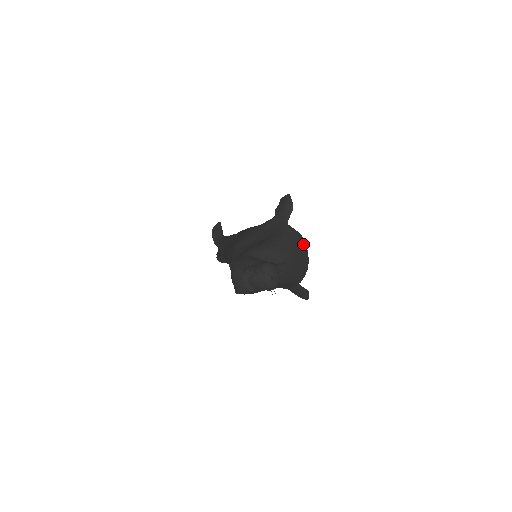
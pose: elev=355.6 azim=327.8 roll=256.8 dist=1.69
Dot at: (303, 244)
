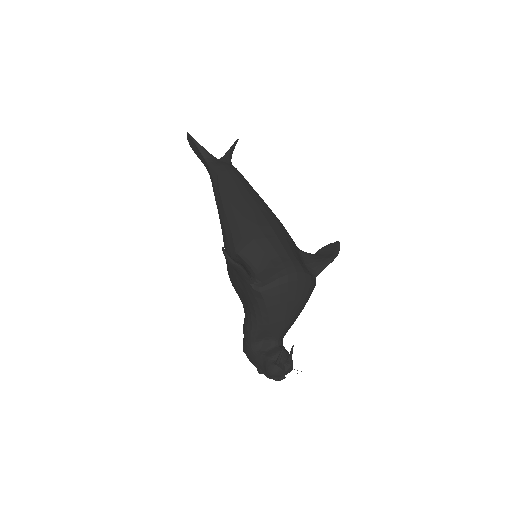
Dot at: (286, 290)
